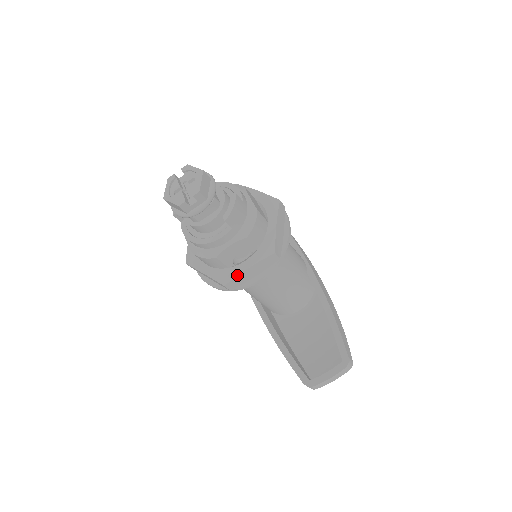
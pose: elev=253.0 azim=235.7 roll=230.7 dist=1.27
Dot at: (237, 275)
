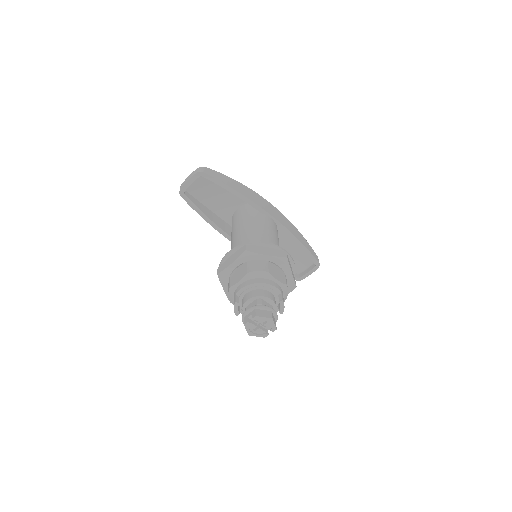
Dot at: occluded
